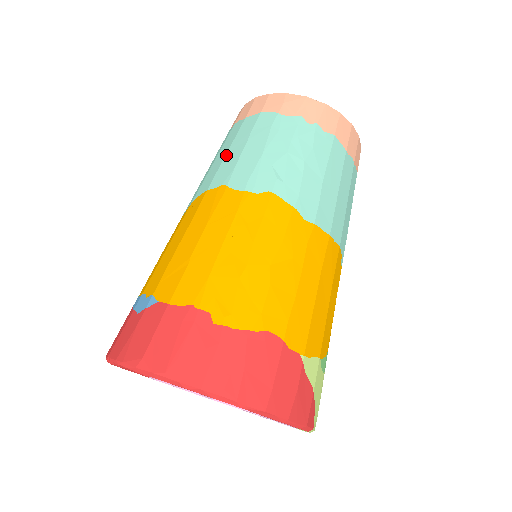
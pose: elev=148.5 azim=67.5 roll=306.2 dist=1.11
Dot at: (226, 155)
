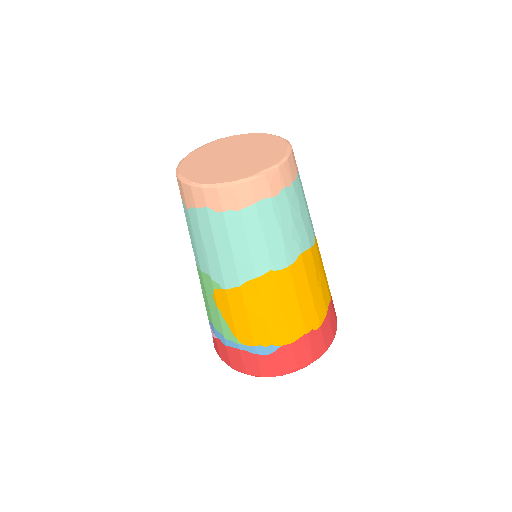
Dot at: (250, 248)
